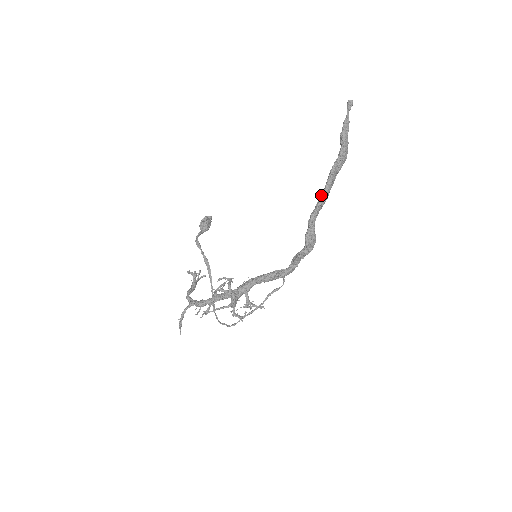
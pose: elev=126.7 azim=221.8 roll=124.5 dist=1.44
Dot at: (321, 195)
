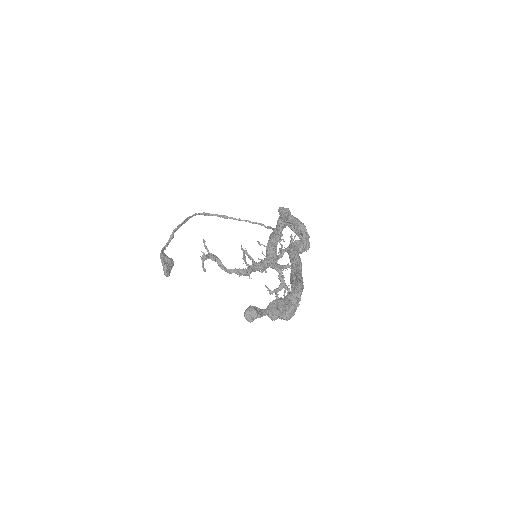
Dot at: occluded
